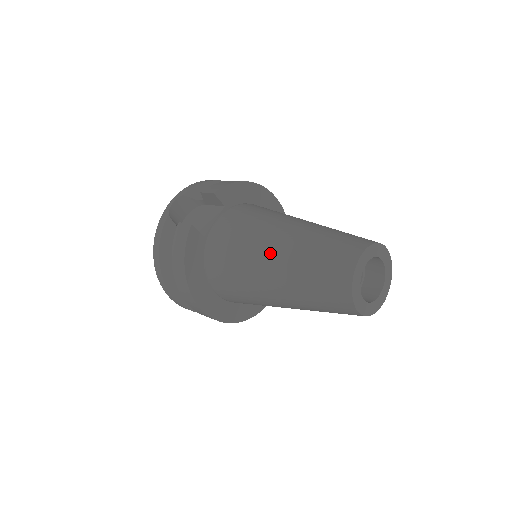
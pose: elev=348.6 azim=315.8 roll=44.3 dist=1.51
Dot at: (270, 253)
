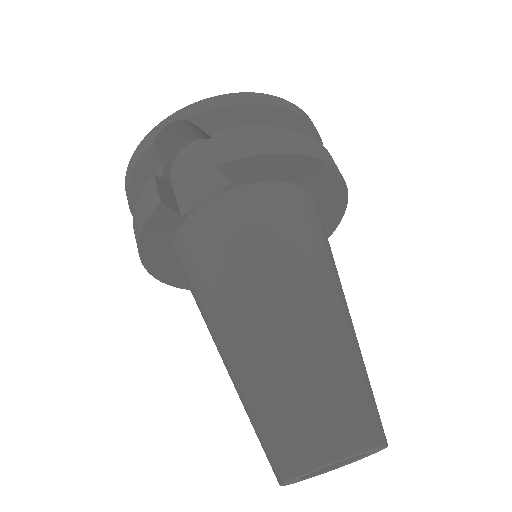
Dot at: (232, 329)
